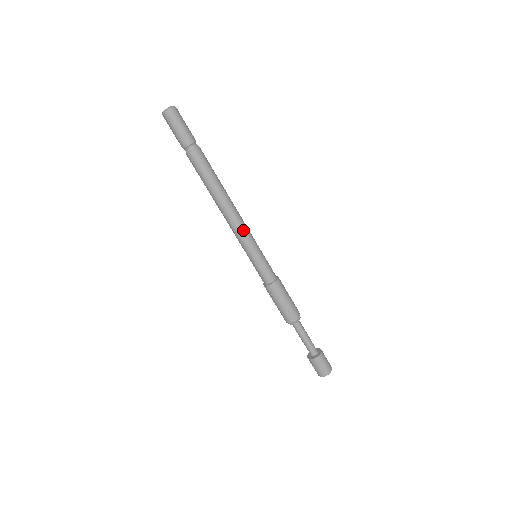
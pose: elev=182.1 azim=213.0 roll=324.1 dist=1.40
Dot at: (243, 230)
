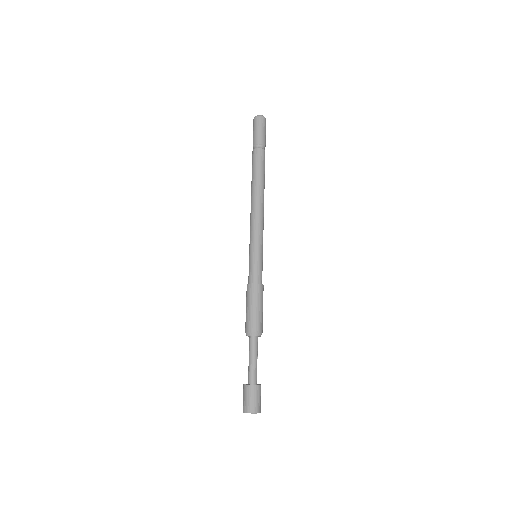
Dot at: (263, 227)
